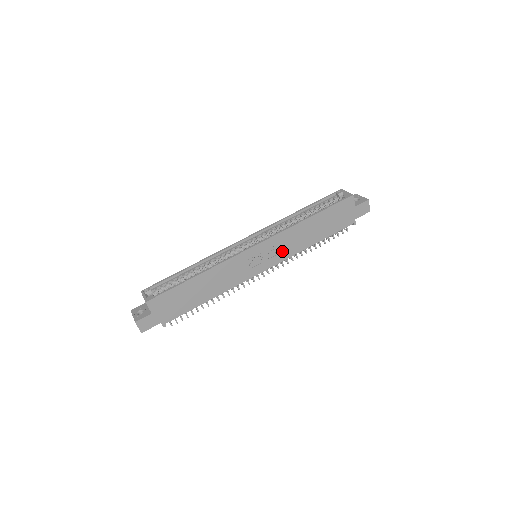
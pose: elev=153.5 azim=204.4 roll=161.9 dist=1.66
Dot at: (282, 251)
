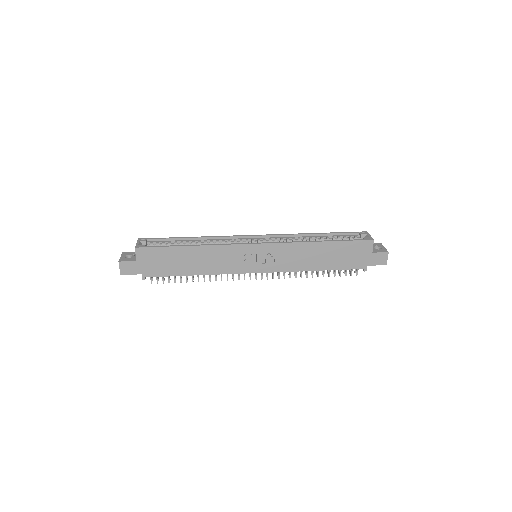
Dot at: (282, 262)
